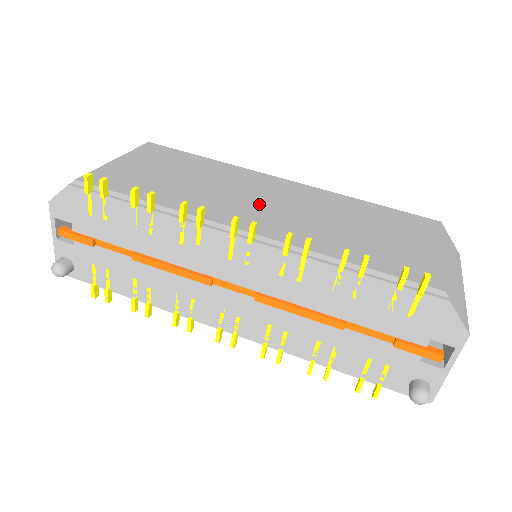
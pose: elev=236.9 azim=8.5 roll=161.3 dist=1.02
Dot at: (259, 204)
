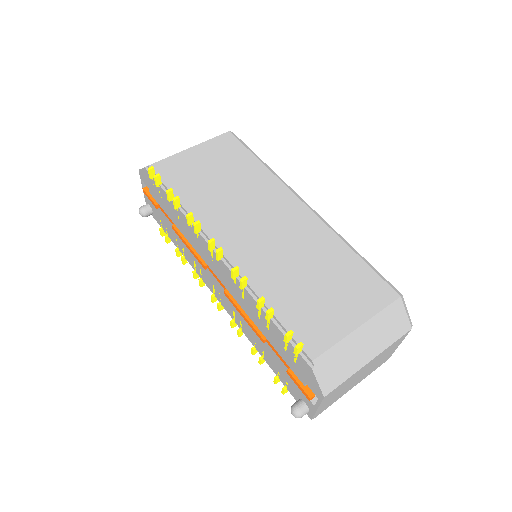
Dot at: (254, 226)
